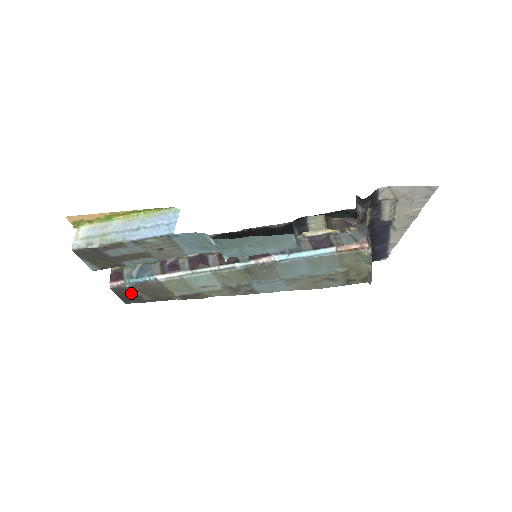
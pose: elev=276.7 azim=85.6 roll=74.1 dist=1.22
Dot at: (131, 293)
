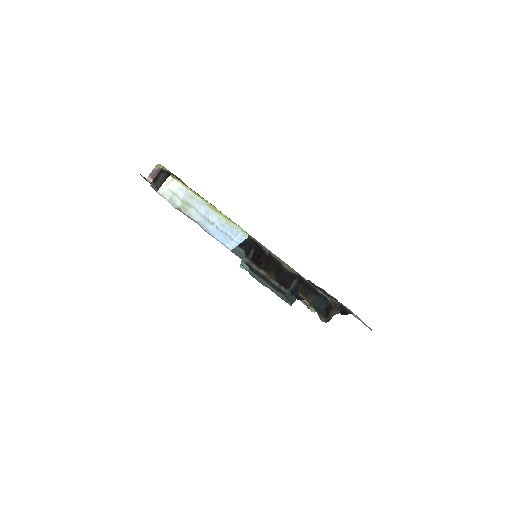
Dot at: occluded
